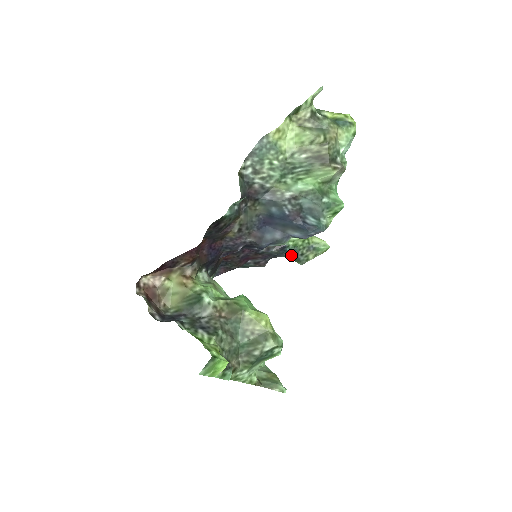
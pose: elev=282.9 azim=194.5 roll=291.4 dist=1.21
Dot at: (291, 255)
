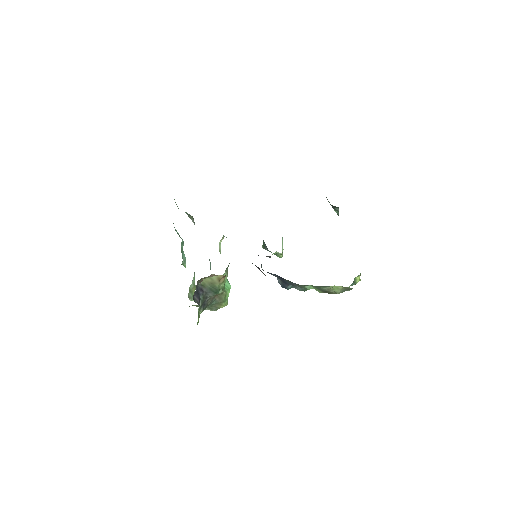
Dot at: occluded
